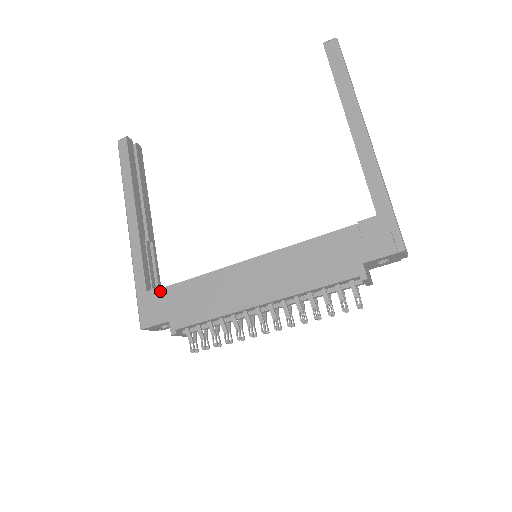
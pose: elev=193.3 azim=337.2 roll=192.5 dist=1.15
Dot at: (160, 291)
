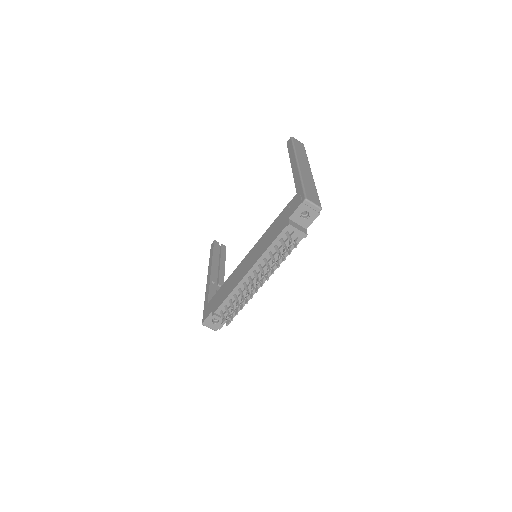
Dot at: (212, 299)
